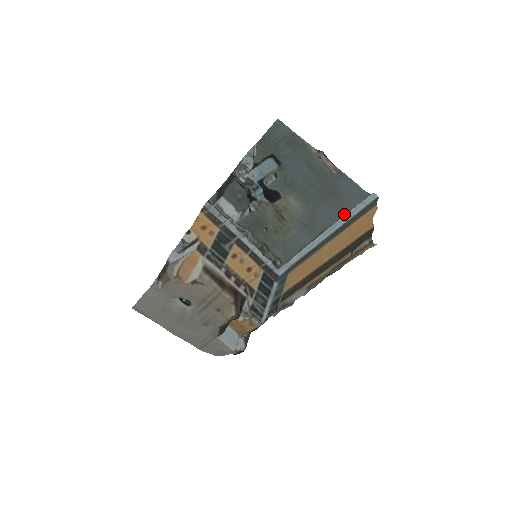
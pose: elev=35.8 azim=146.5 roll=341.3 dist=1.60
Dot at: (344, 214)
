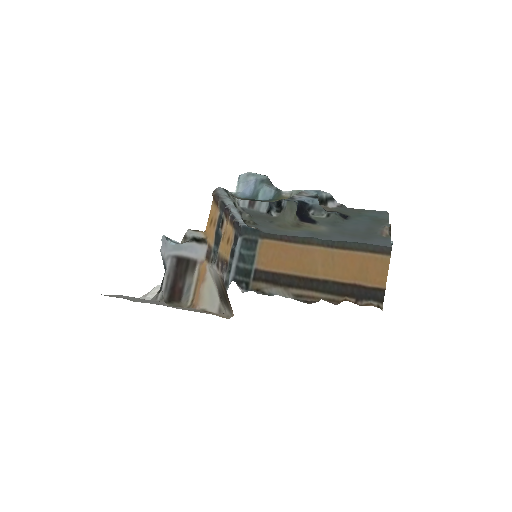
Dot at: occluded
